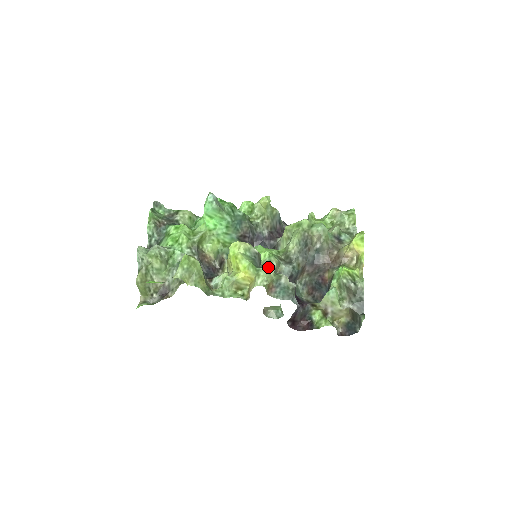
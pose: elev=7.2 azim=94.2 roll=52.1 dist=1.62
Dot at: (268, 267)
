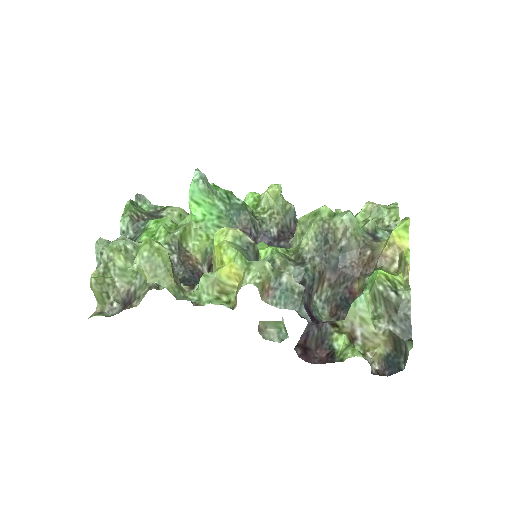
Dot at: occluded
